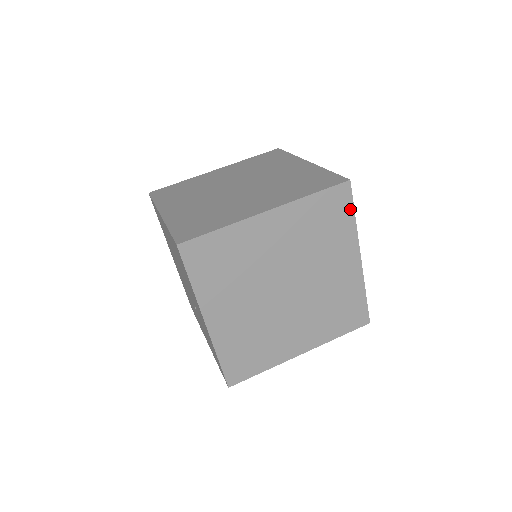
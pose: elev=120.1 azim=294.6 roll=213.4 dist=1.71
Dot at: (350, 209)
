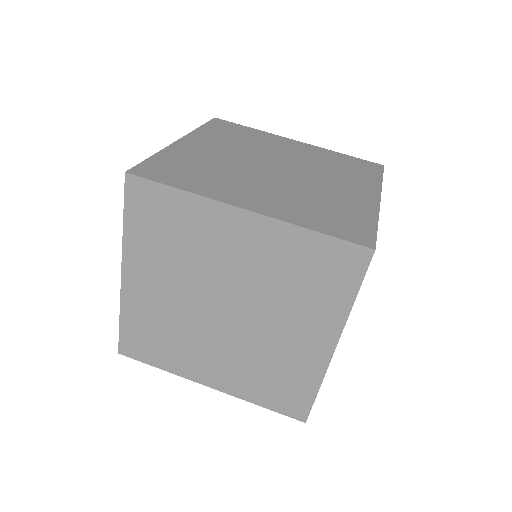
Dot at: (354, 284)
